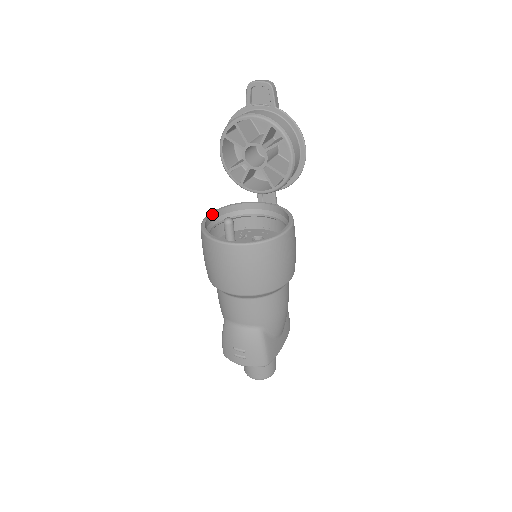
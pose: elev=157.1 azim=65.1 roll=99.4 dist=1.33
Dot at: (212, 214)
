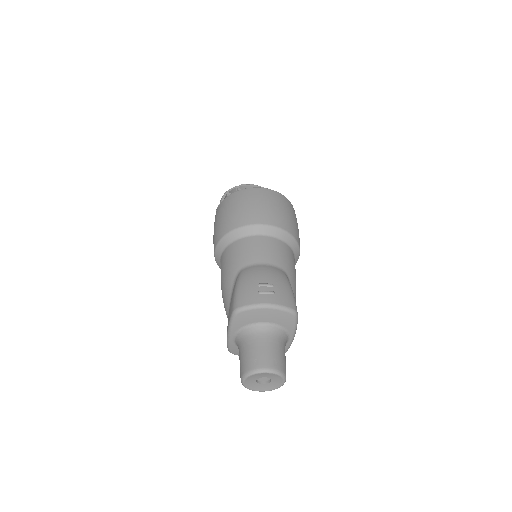
Dot at: occluded
